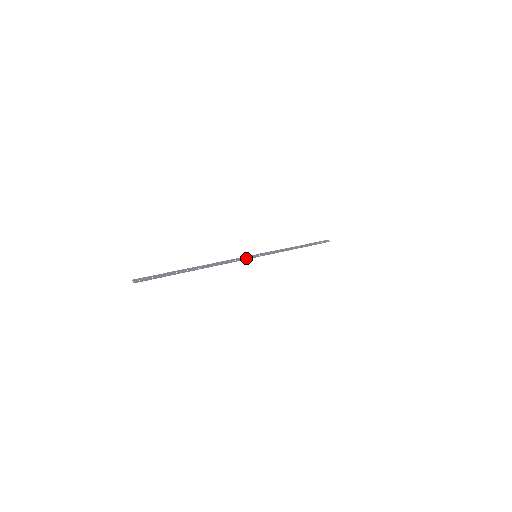
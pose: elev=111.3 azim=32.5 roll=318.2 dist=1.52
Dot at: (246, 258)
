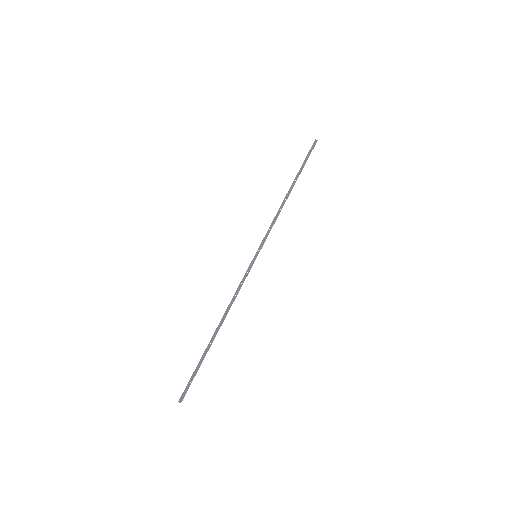
Dot at: (249, 270)
